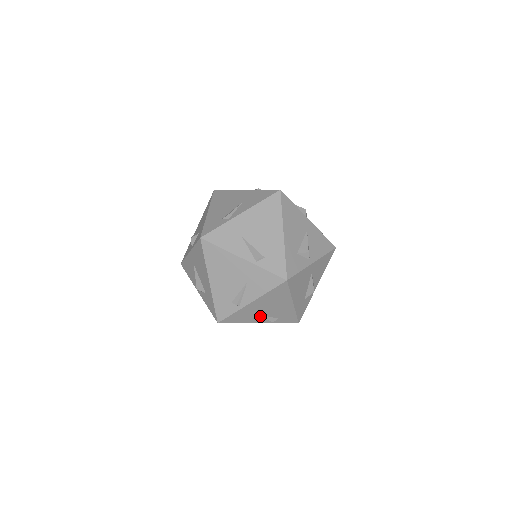
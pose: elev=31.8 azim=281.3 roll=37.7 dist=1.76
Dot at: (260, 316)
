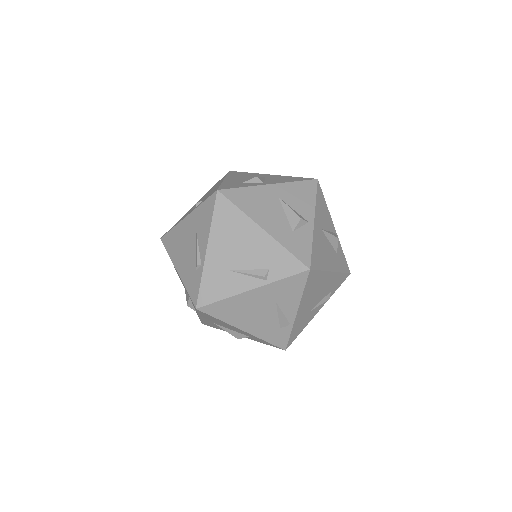
Dot at: (314, 308)
